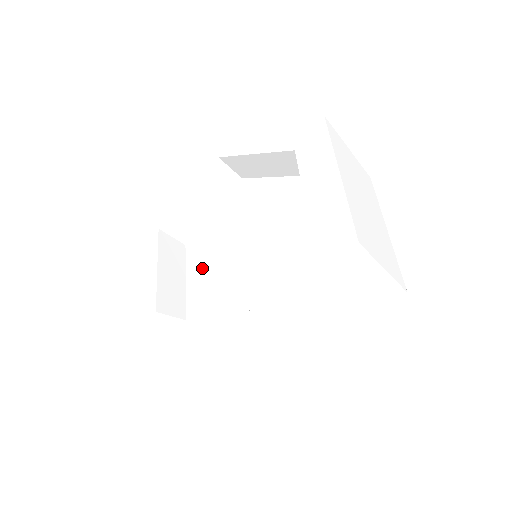
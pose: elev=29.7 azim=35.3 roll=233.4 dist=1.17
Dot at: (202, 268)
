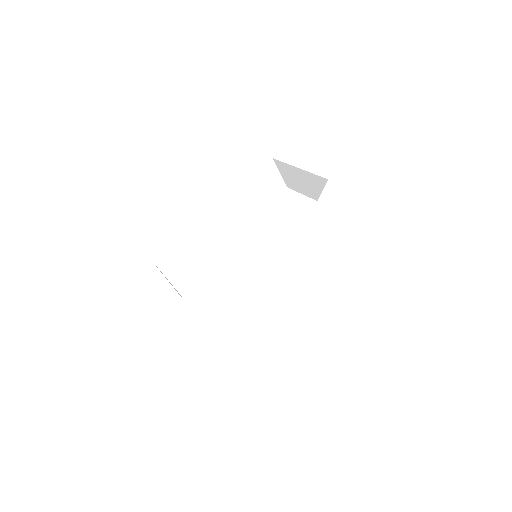
Dot at: (210, 244)
